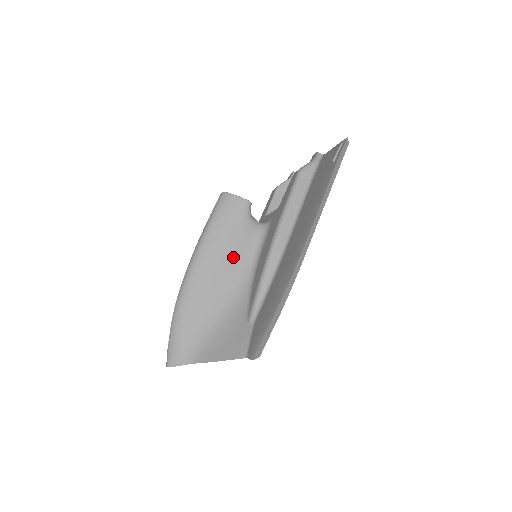
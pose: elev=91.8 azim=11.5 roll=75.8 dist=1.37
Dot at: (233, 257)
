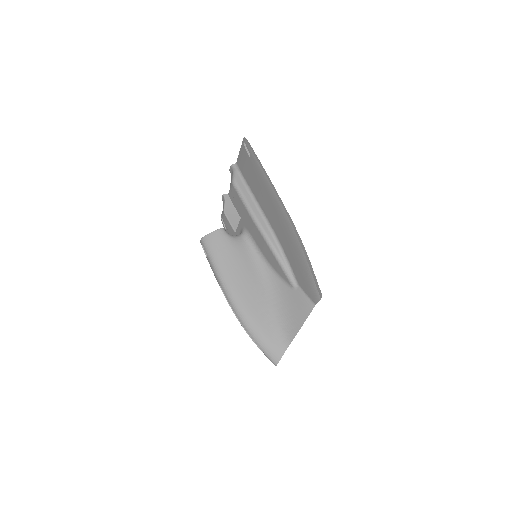
Dot at: (246, 267)
